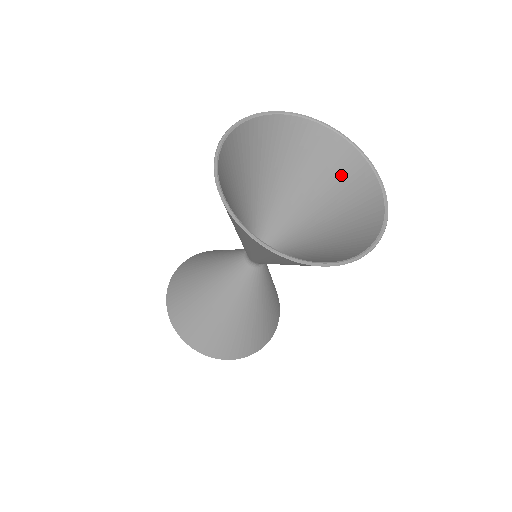
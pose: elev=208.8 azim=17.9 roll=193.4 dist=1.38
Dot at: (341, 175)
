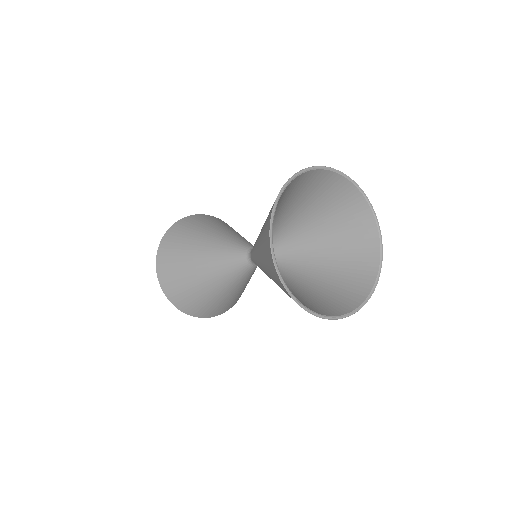
Dot at: (317, 188)
